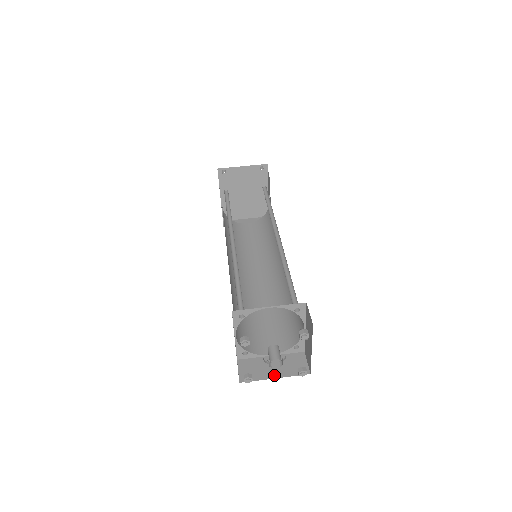
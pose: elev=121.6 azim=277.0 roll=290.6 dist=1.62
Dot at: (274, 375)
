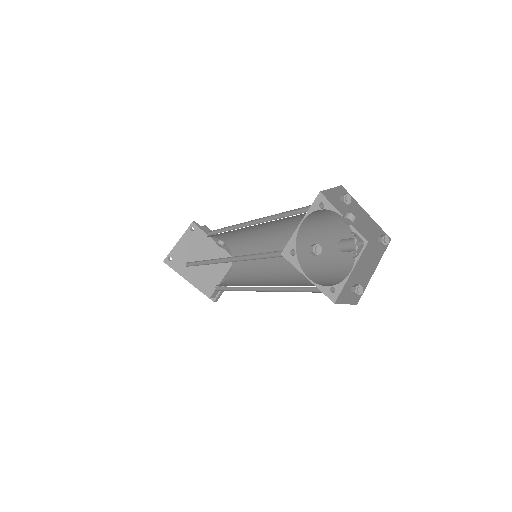
Dot at: (371, 271)
